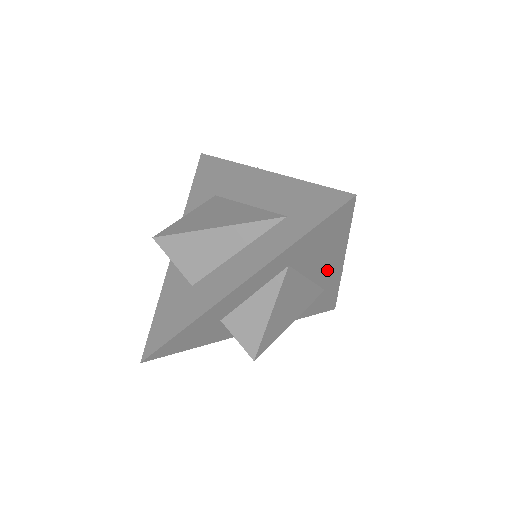
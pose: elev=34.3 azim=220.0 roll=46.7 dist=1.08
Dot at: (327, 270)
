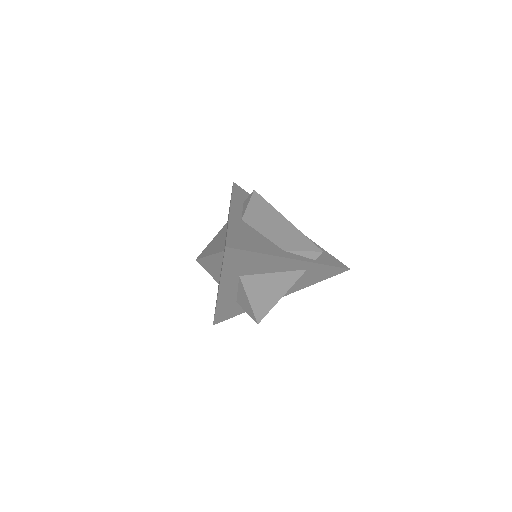
Dot at: (283, 265)
